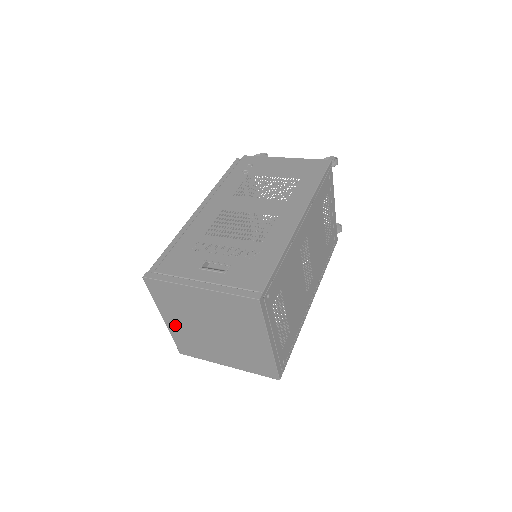
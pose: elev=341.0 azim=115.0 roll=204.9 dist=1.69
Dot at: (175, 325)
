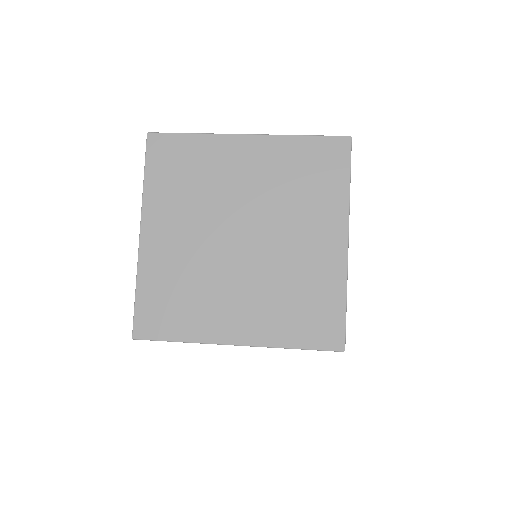
Dot at: (160, 245)
